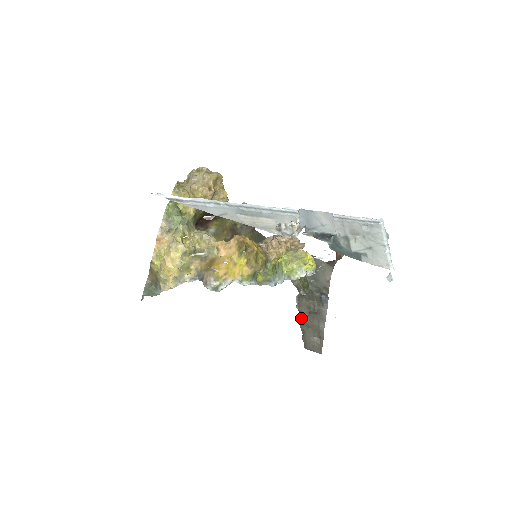
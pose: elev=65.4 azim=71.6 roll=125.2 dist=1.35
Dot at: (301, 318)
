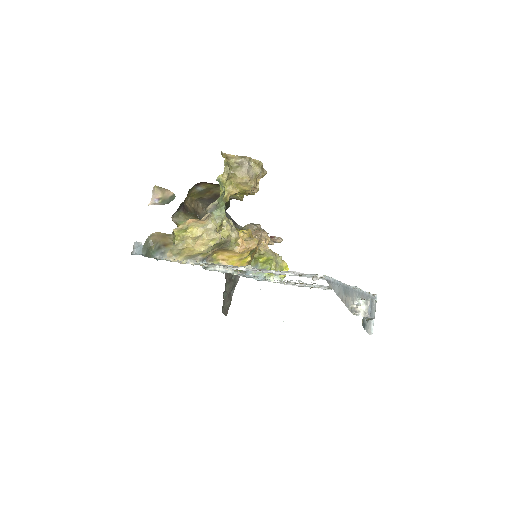
Dot at: occluded
